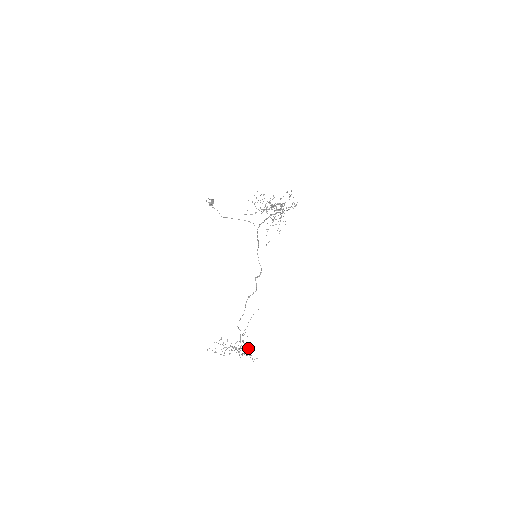
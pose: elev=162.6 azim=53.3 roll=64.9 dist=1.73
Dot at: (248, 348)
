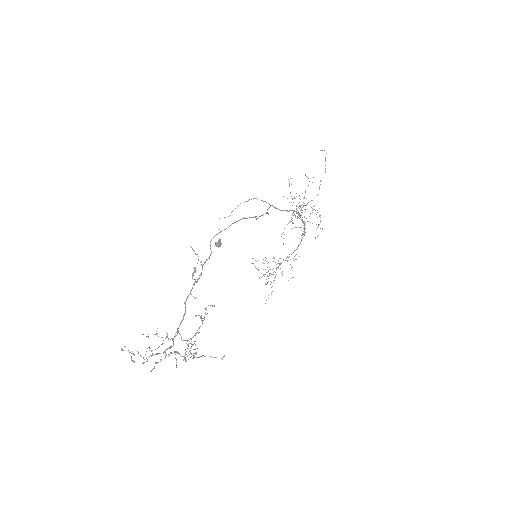
Dot at: occluded
